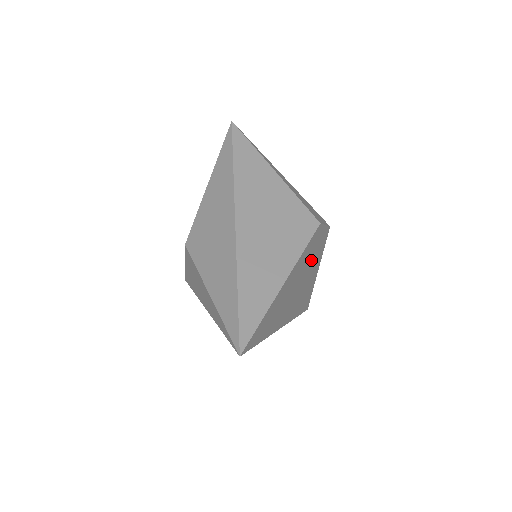
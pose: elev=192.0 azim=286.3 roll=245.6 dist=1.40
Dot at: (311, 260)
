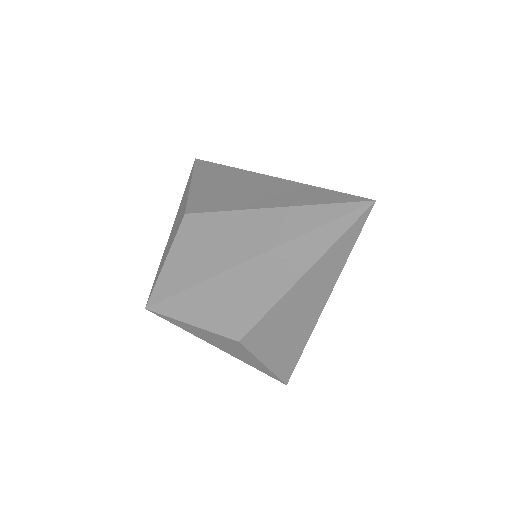
Dot at: occluded
